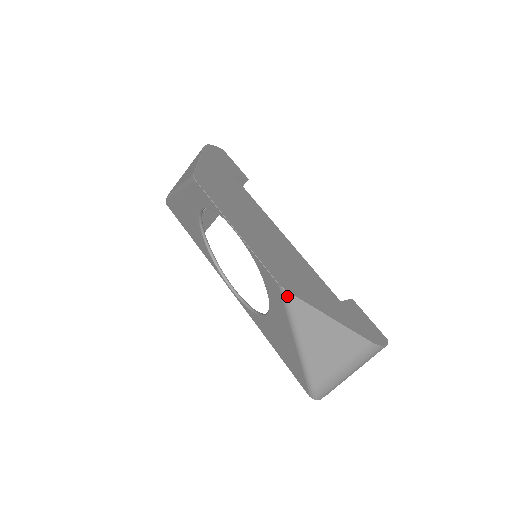
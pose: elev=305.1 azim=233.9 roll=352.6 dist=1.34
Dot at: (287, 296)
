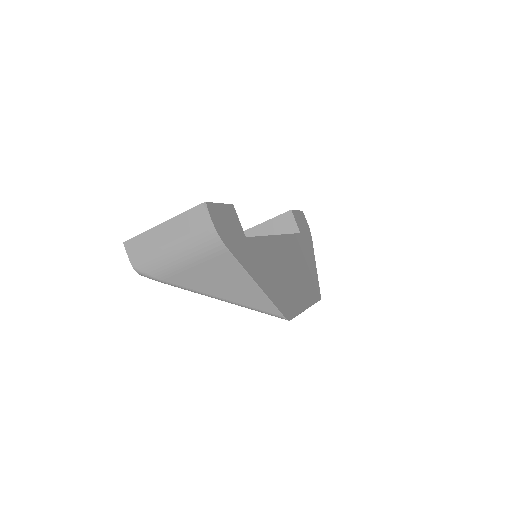
Dot at: occluded
